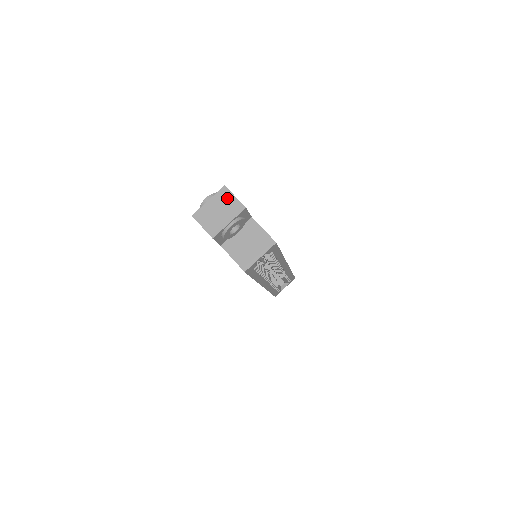
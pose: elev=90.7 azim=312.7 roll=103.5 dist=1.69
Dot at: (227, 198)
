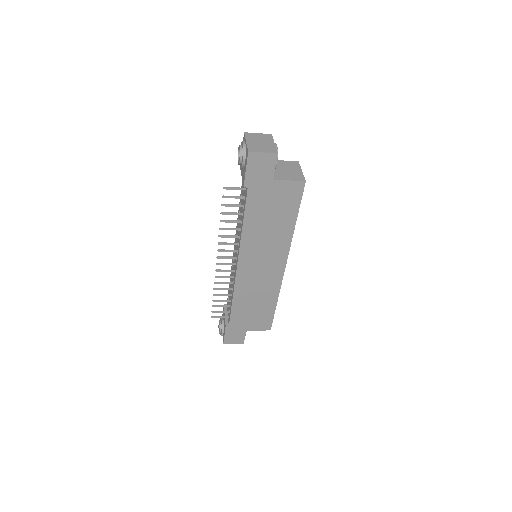
Dot at: (255, 136)
